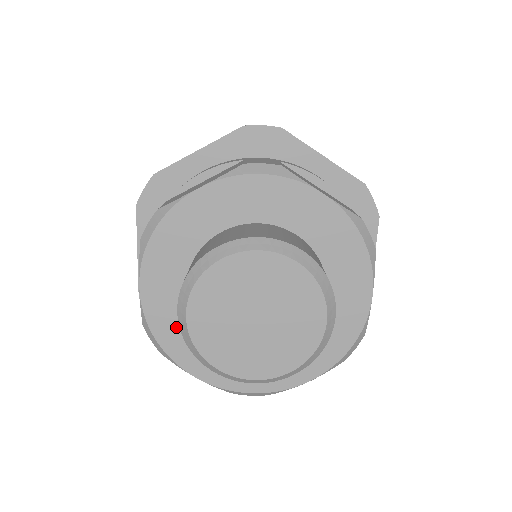
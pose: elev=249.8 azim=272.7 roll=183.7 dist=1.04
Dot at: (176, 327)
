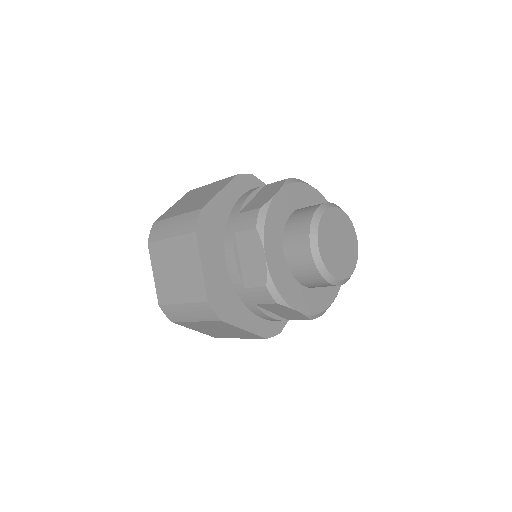
Dot at: (276, 224)
